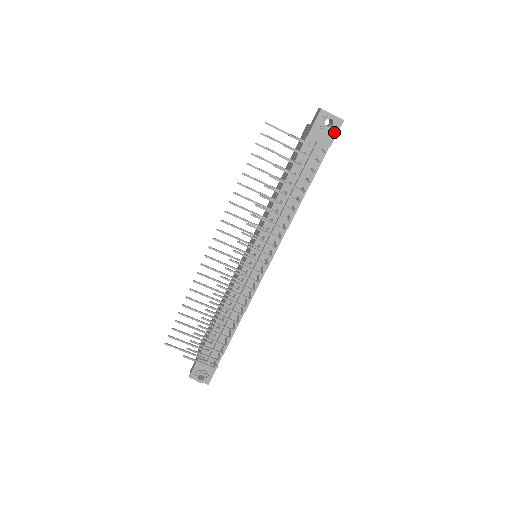
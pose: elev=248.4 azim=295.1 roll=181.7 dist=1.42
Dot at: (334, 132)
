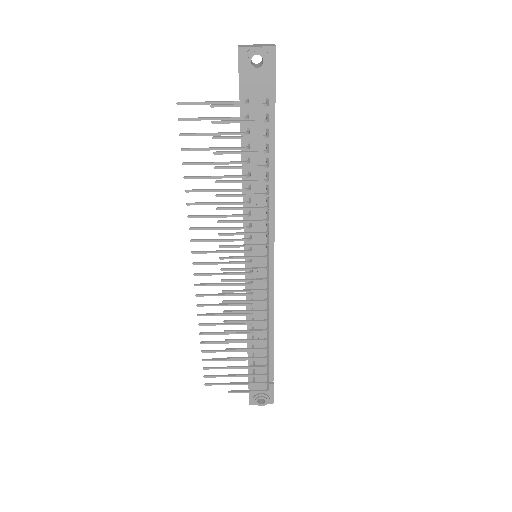
Dot at: (271, 69)
